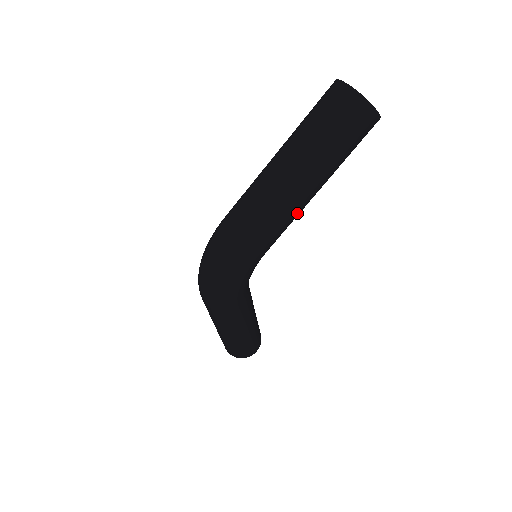
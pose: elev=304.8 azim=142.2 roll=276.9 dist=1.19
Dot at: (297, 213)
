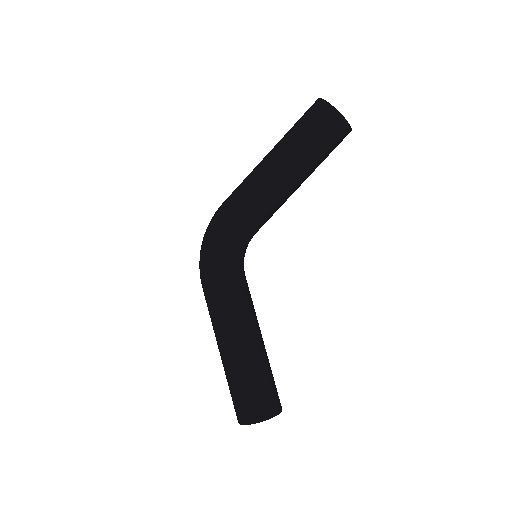
Dot at: (266, 185)
